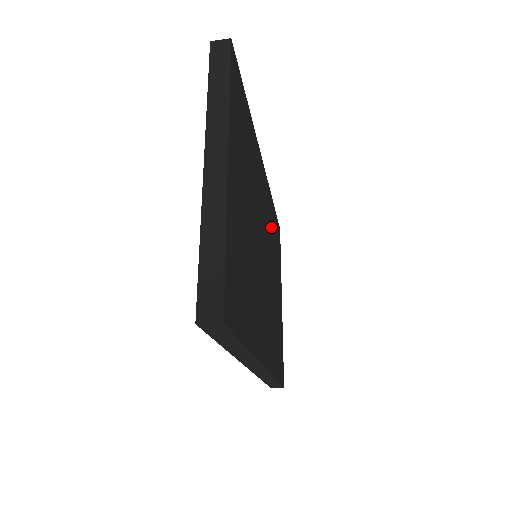
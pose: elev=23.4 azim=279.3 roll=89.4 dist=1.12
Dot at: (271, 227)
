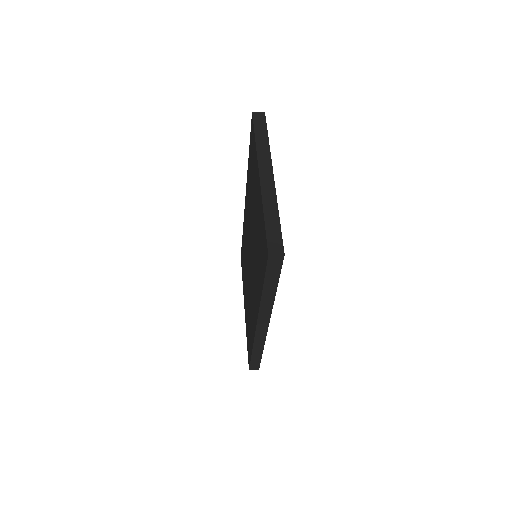
Dot at: occluded
